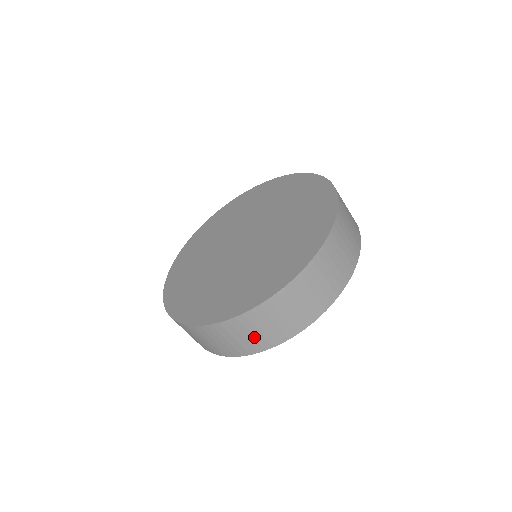
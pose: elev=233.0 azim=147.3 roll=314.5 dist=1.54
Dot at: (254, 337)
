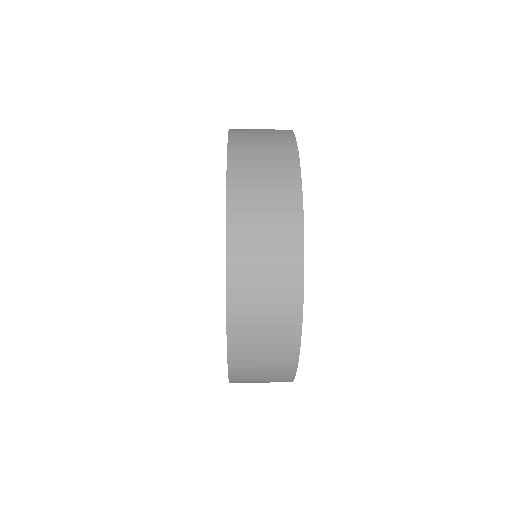
Dot at: occluded
